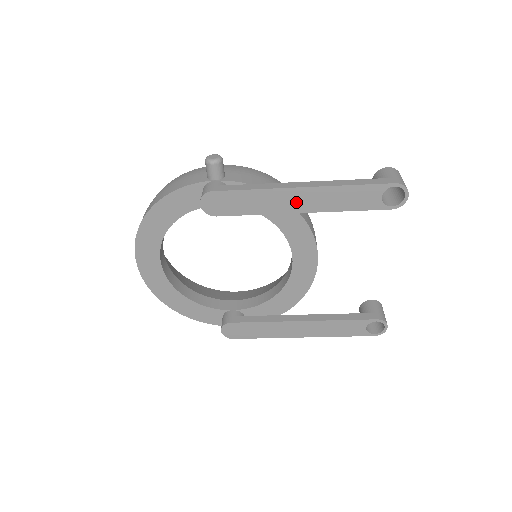
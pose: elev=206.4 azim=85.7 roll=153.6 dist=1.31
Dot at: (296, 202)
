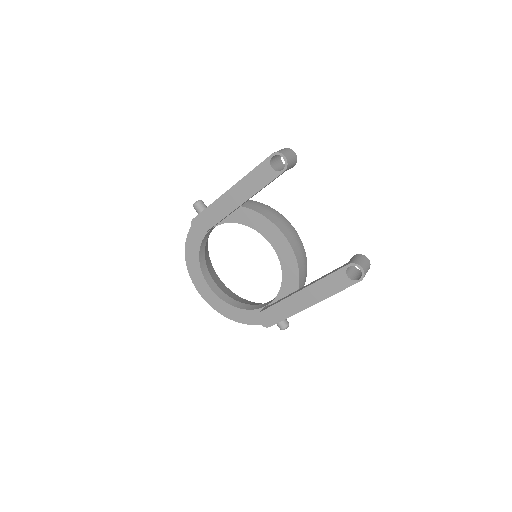
Dot at: (233, 200)
